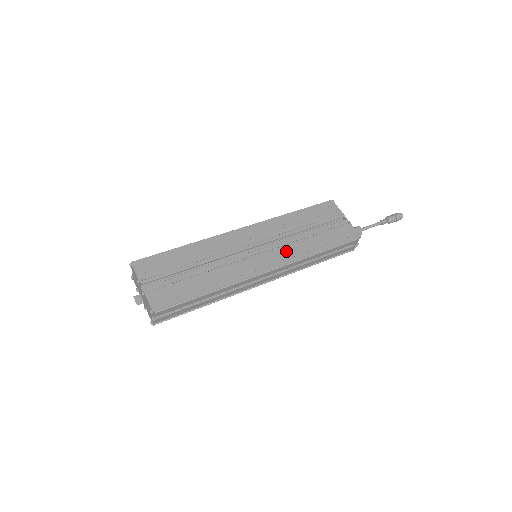
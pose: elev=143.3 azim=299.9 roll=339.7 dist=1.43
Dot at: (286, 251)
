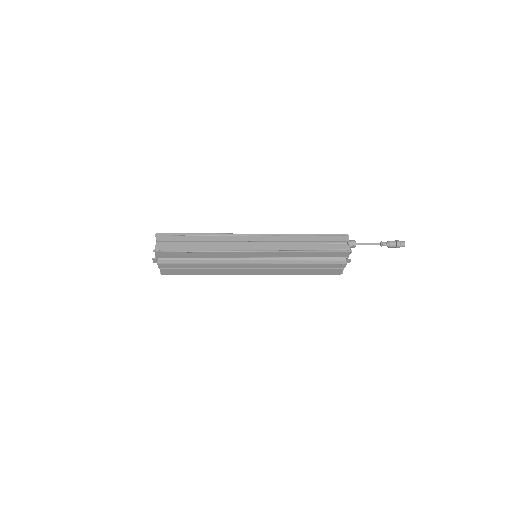
Dot at: occluded
